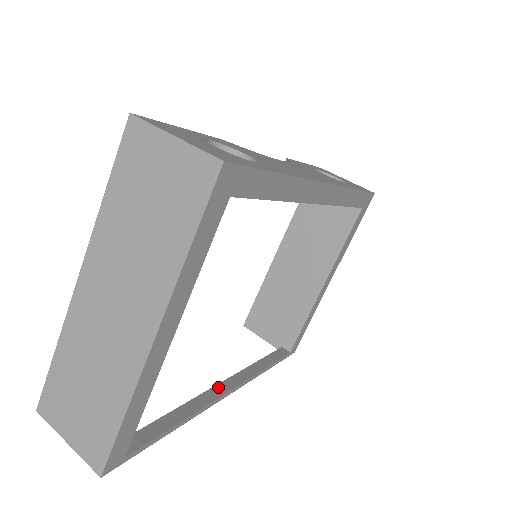
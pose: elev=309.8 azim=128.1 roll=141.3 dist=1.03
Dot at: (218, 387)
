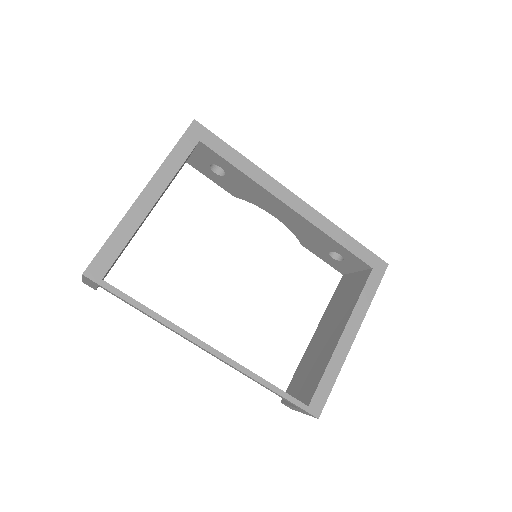
Dot at: occluded
